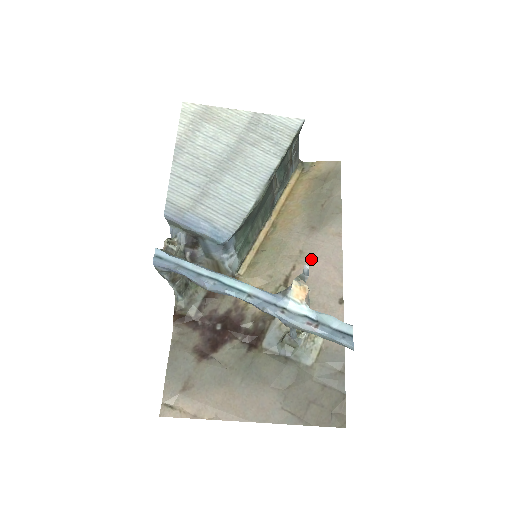
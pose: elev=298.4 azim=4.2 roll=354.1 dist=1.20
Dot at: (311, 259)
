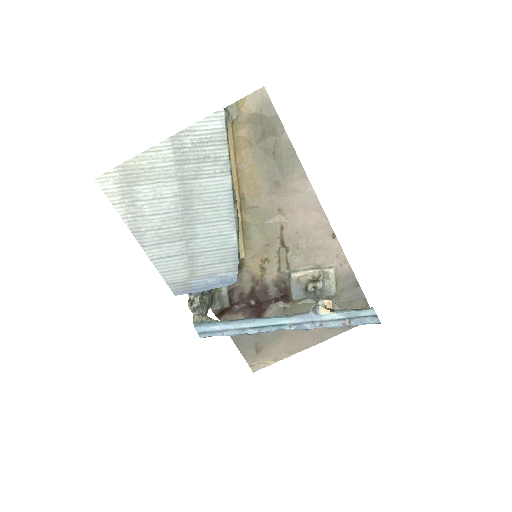
Dot at: (292, 213)
